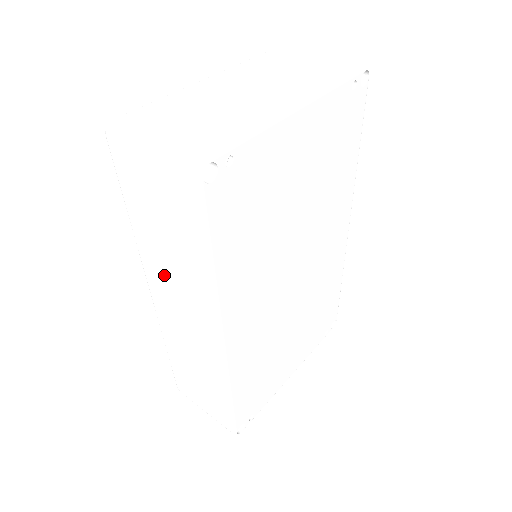
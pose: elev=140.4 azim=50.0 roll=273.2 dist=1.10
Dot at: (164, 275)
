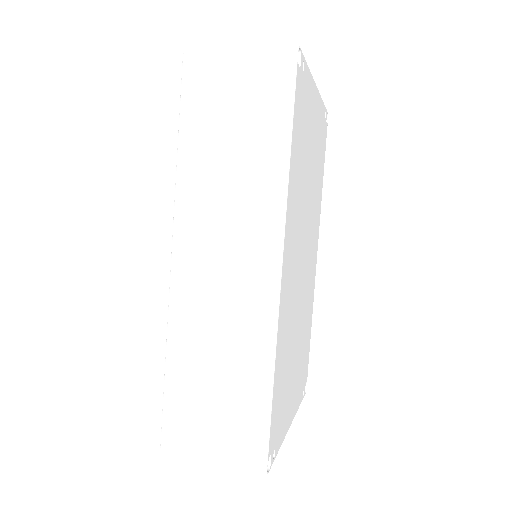
Dot at: (211, 204)
